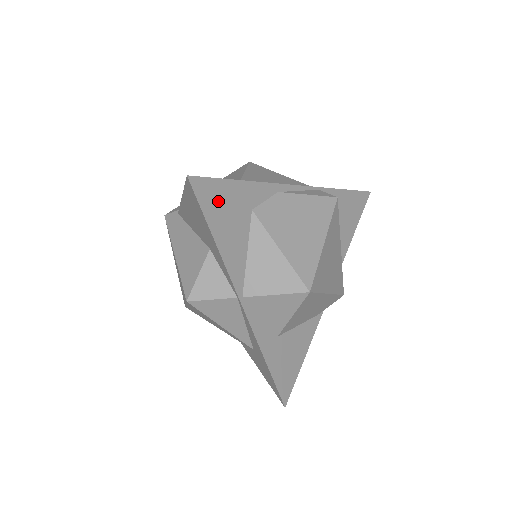
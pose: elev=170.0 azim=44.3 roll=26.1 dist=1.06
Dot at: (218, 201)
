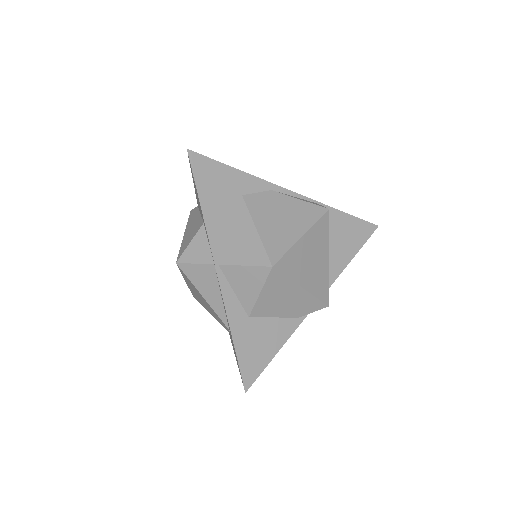
Dot at: (211, 177)
